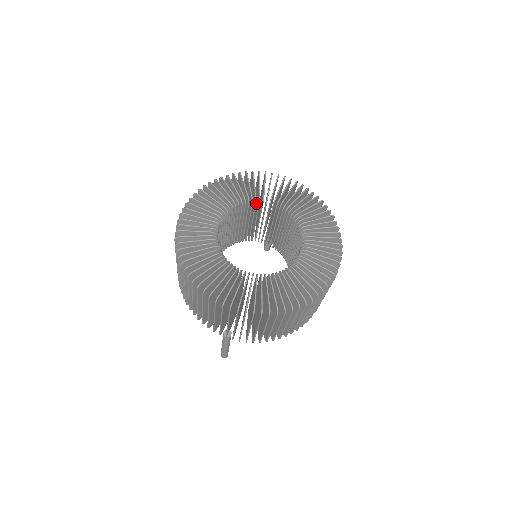
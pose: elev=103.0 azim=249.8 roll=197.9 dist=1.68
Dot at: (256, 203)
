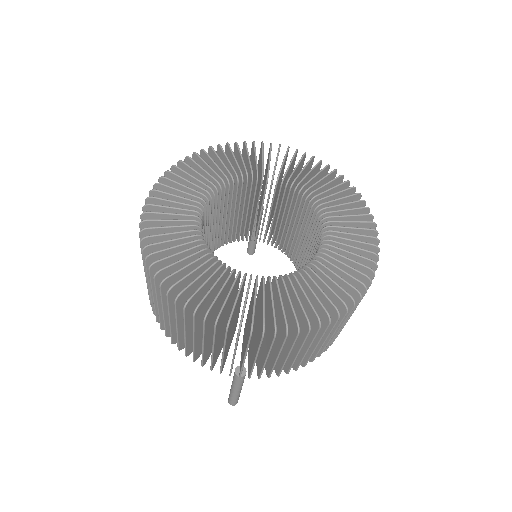
Dot at: occluded
